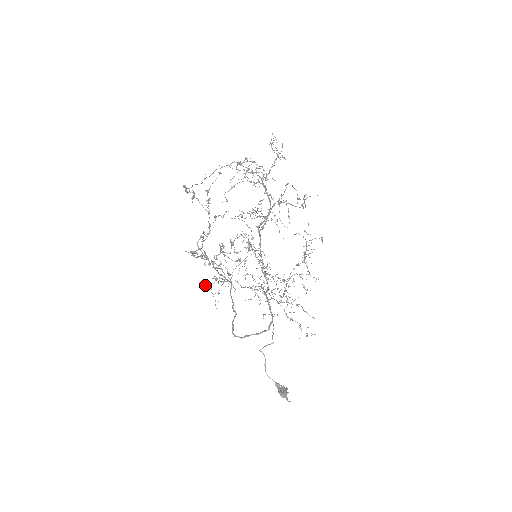
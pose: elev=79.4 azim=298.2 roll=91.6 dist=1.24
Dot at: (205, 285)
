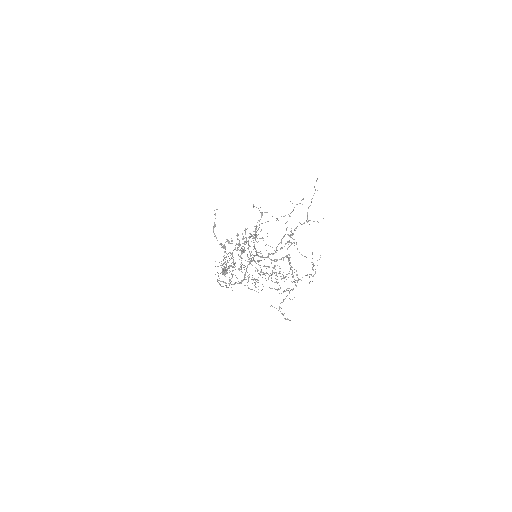
Dot at: occluded
